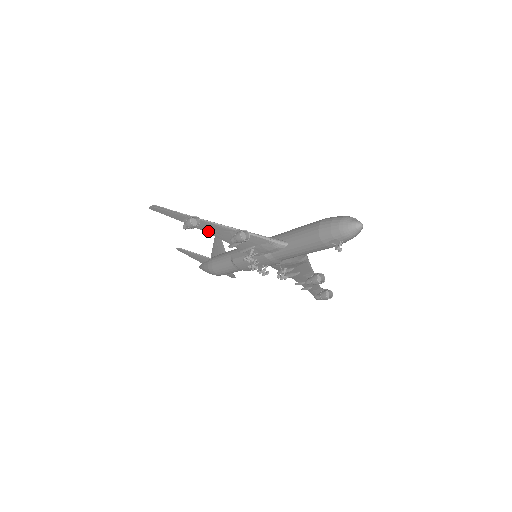
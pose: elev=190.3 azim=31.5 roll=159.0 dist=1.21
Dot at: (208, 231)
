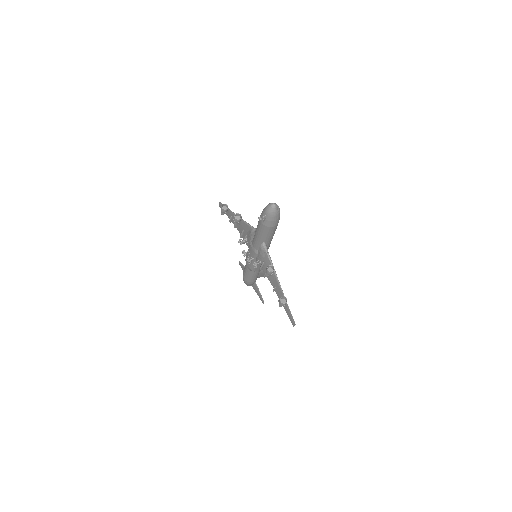
Dot at: occluded
